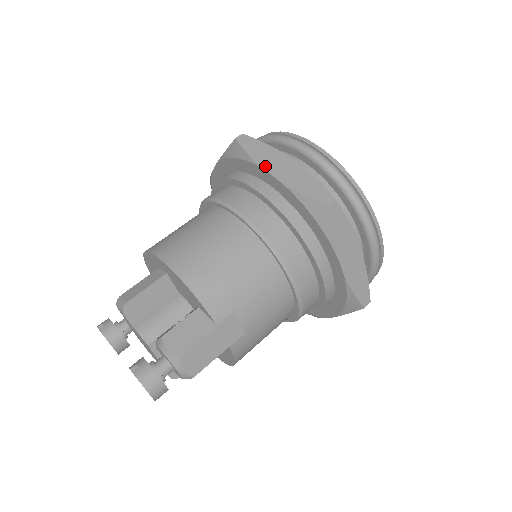
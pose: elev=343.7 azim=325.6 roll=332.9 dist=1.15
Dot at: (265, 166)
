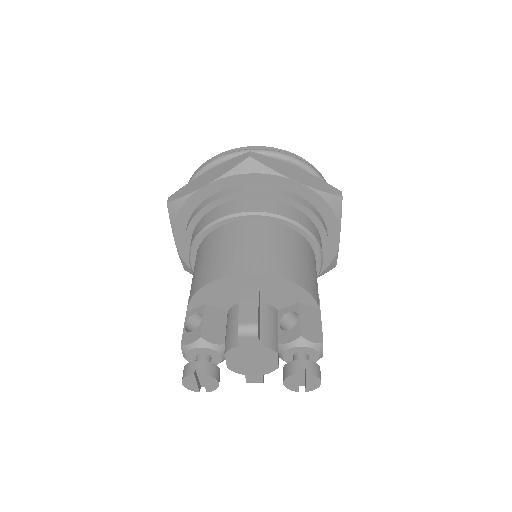
Dot at: (289, 176)
